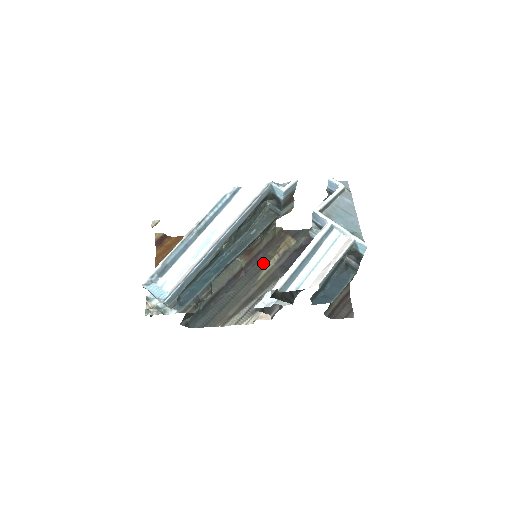
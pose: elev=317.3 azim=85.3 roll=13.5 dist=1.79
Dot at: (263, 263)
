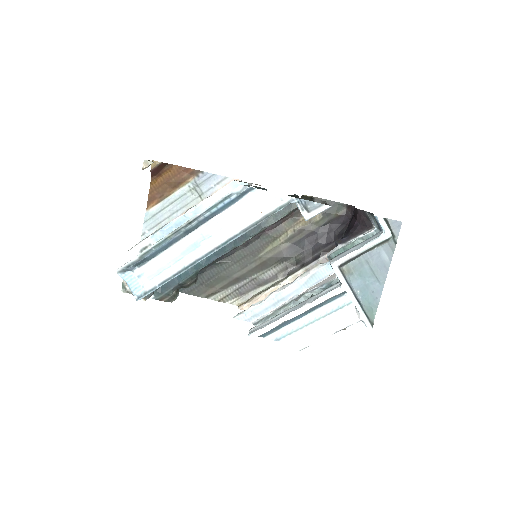
Dot at: (272, 236)
